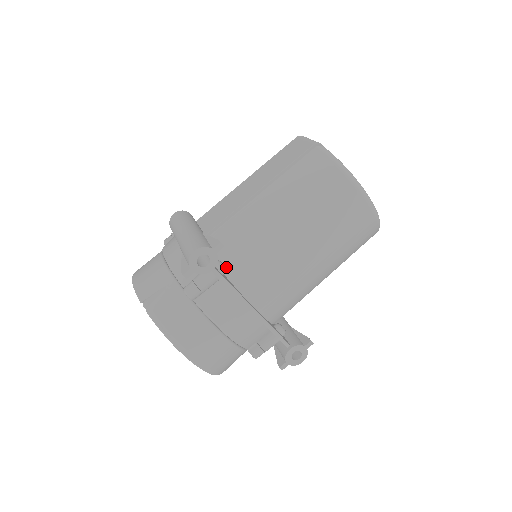
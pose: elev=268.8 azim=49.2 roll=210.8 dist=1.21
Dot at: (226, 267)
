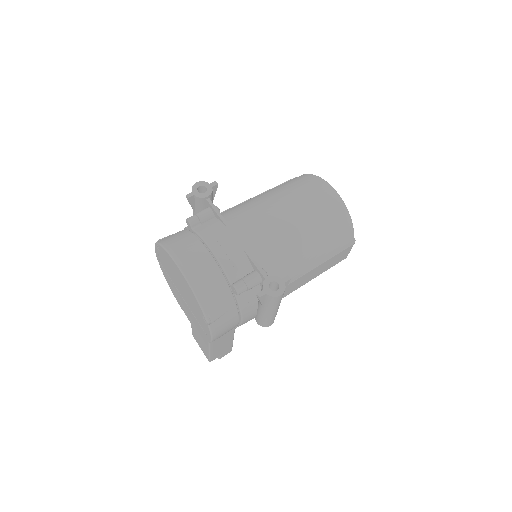
Dot at: occluded
